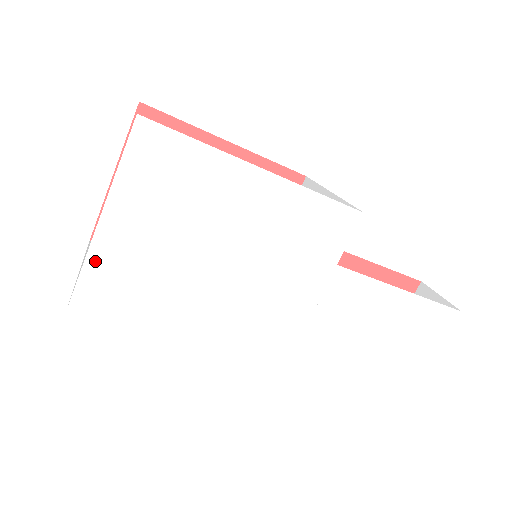
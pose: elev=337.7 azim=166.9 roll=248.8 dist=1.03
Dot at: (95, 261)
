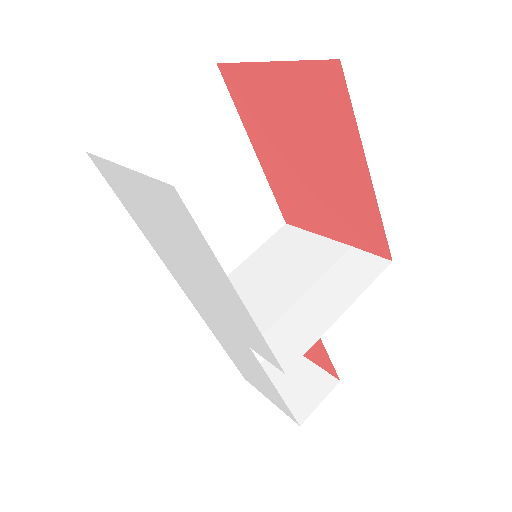
Dot at: (109, 166)
